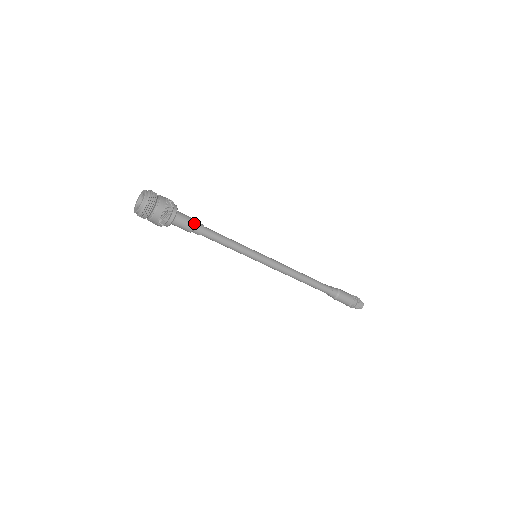
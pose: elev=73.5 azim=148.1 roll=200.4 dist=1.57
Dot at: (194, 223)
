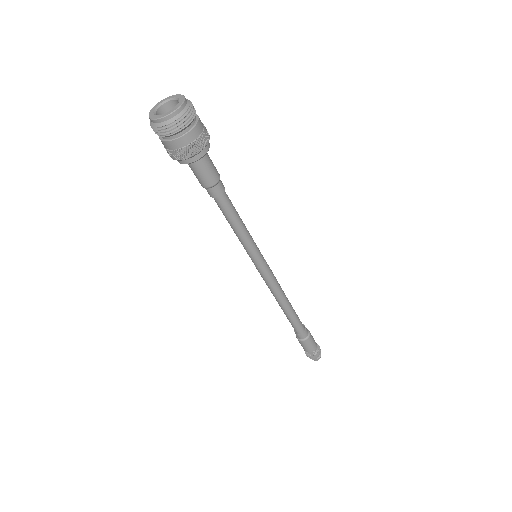
Dot at: (215, 181)
